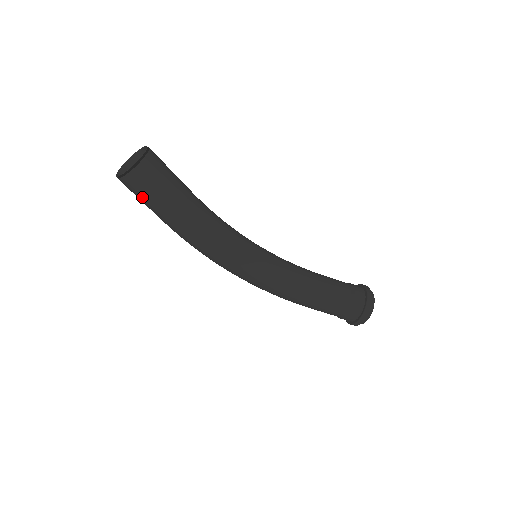
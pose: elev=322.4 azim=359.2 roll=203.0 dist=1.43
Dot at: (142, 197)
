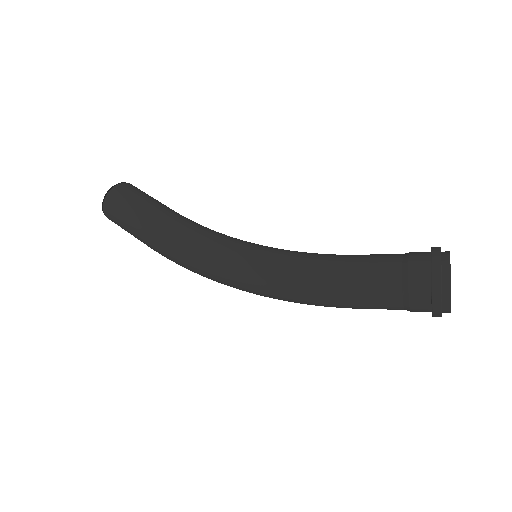
Dot at: (120, 218)
